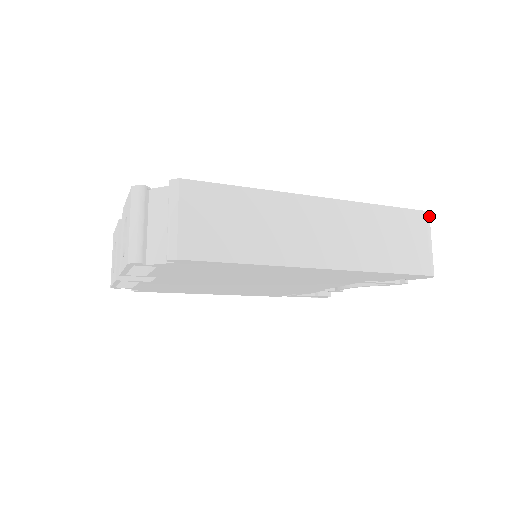
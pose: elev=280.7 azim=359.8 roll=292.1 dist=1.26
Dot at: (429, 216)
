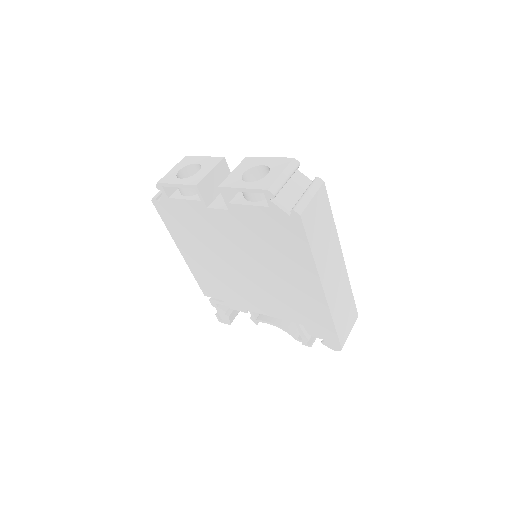
Dot at: occluded
